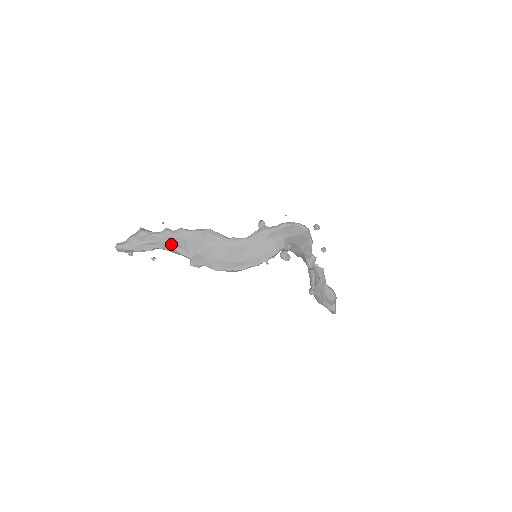
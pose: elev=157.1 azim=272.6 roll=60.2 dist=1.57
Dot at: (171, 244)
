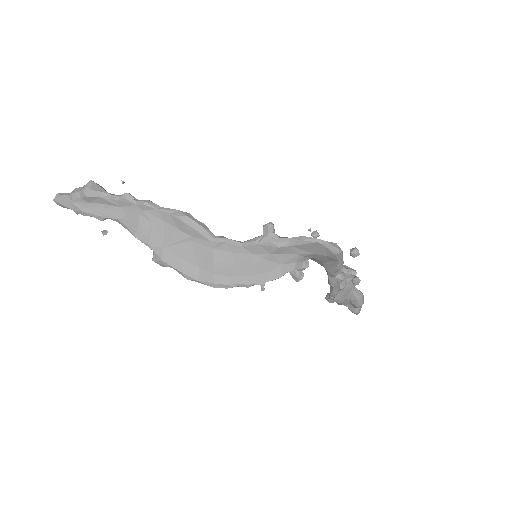
Dot at: (129, 221)
